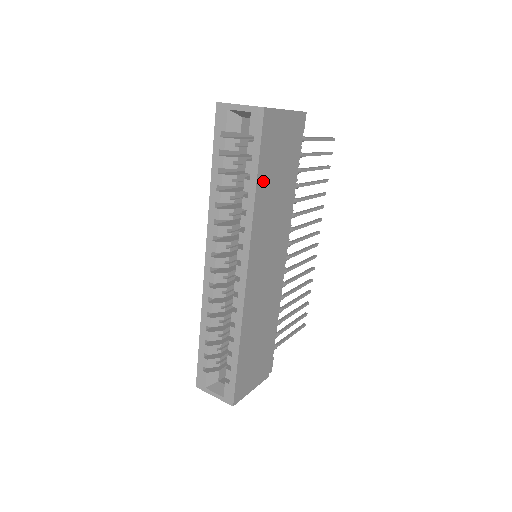
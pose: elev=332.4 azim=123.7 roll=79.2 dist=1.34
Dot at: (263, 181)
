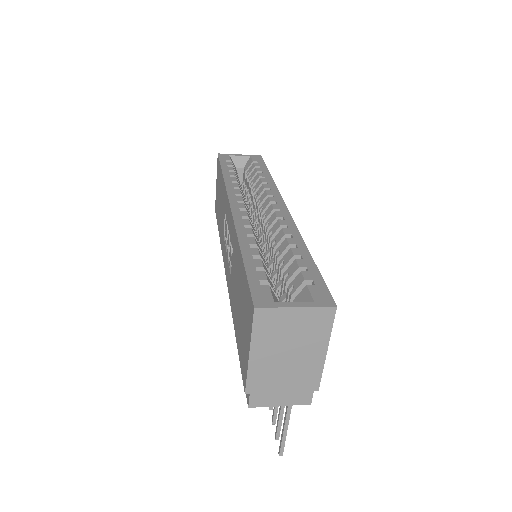
Dot at: occluded
